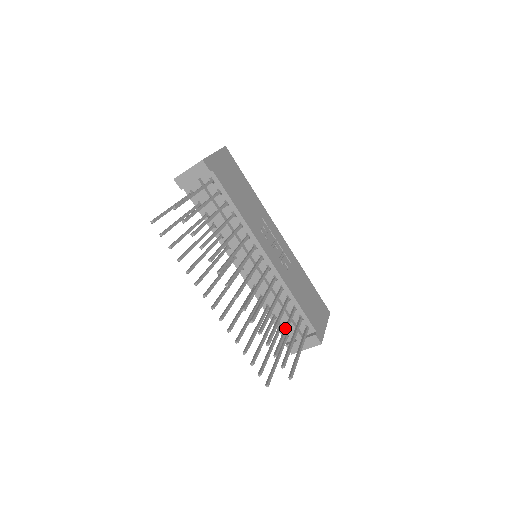
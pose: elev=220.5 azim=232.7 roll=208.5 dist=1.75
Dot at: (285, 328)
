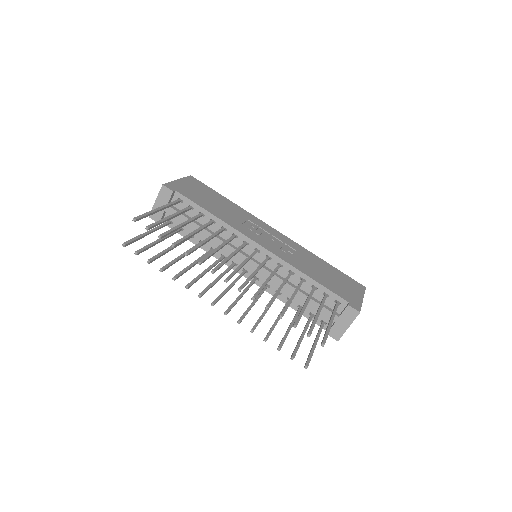
Dot at: (304, 303)
